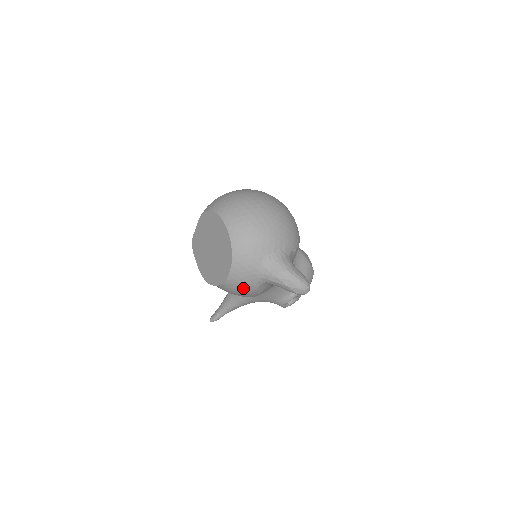
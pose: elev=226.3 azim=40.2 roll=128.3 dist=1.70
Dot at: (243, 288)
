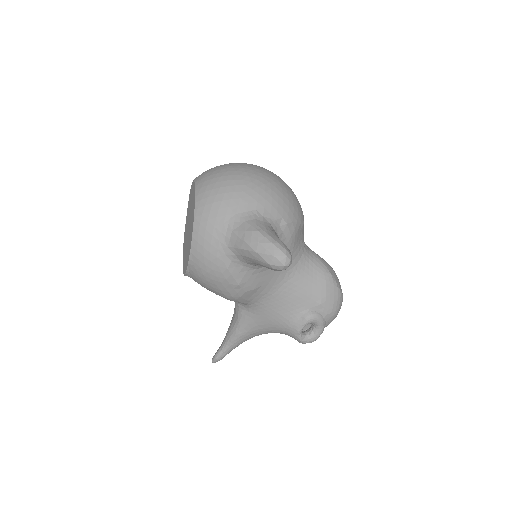
Dot at: (211, 267)
